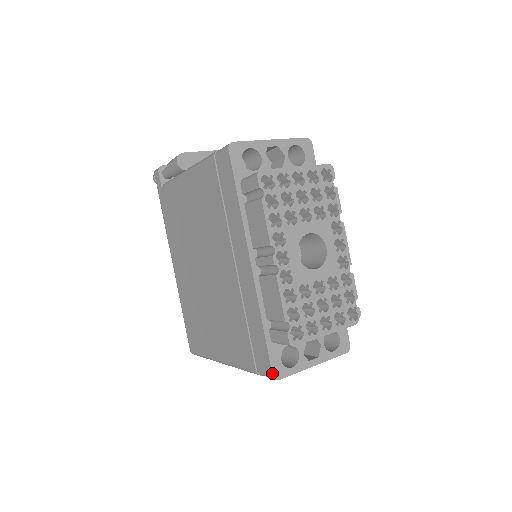
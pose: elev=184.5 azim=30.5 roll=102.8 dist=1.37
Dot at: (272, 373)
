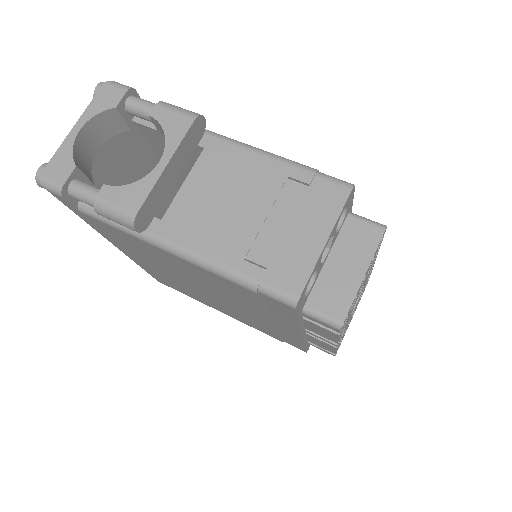
Dot at: (306, 352)
